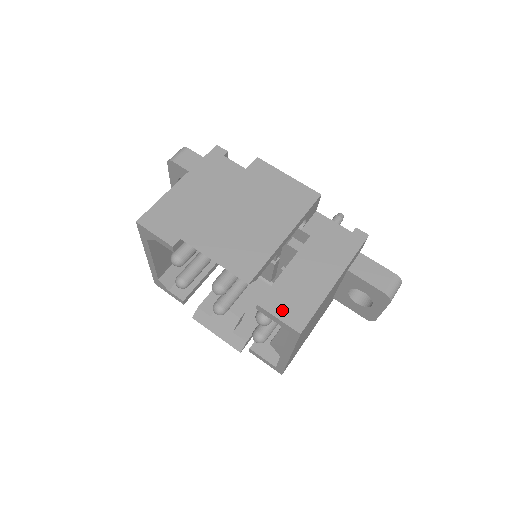
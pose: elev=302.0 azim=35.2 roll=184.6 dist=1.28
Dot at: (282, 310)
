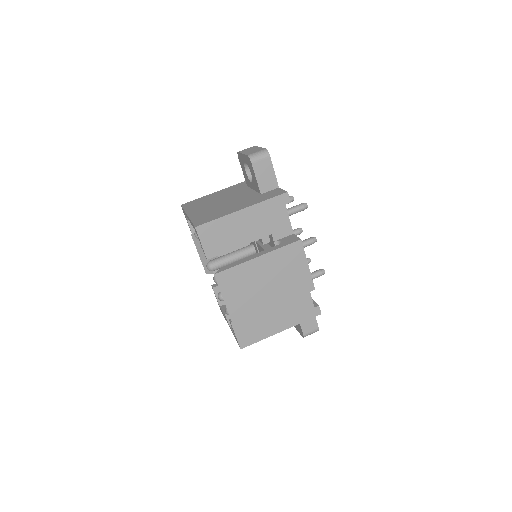
Dot at: (241, 332)
